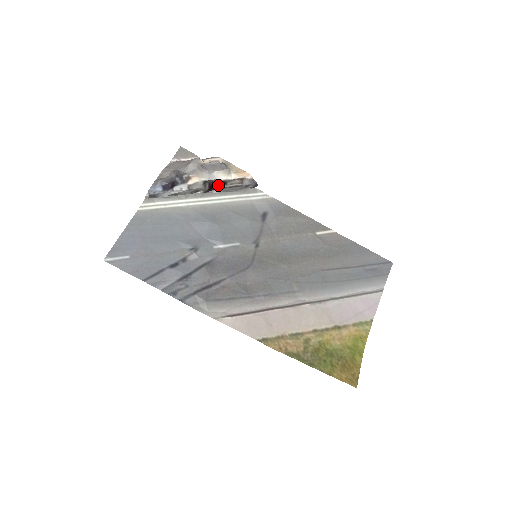
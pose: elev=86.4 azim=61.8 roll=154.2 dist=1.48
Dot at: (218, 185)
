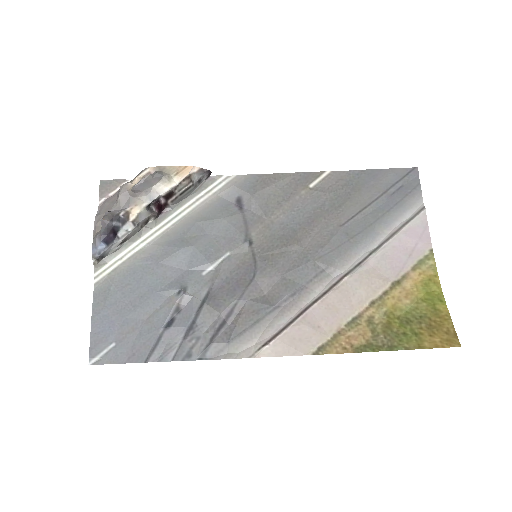
Dot at: (166, 200)
